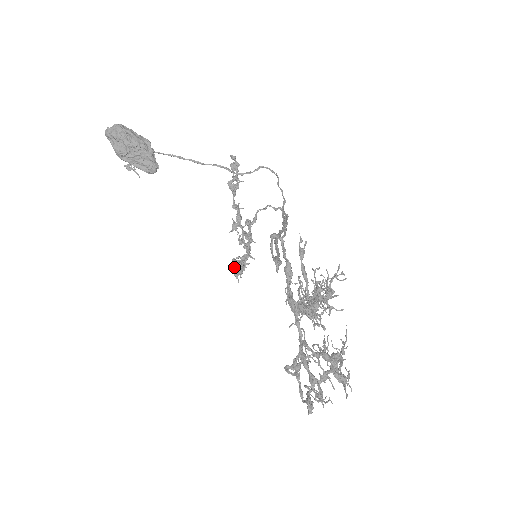
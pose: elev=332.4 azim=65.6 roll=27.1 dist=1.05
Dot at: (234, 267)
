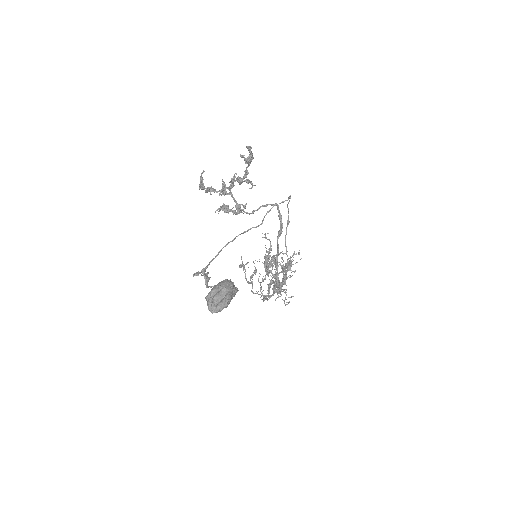
Dot at: (201, 185)
